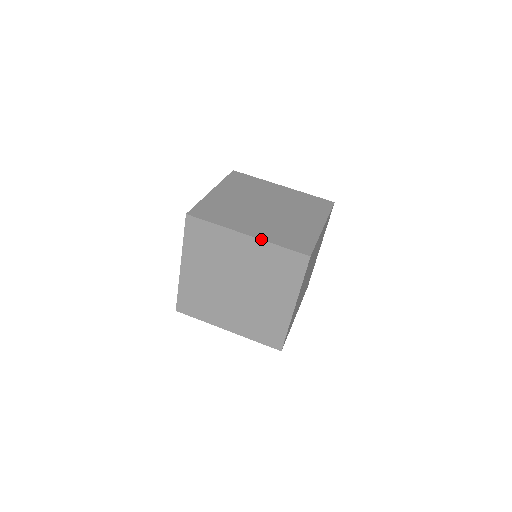
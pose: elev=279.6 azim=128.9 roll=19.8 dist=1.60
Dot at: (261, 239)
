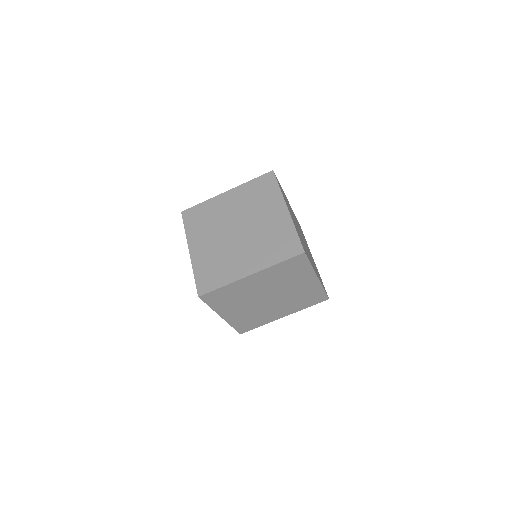
Dot at: (262, 270)
